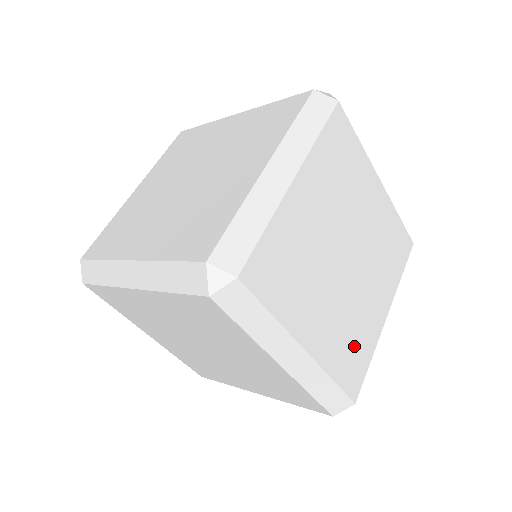
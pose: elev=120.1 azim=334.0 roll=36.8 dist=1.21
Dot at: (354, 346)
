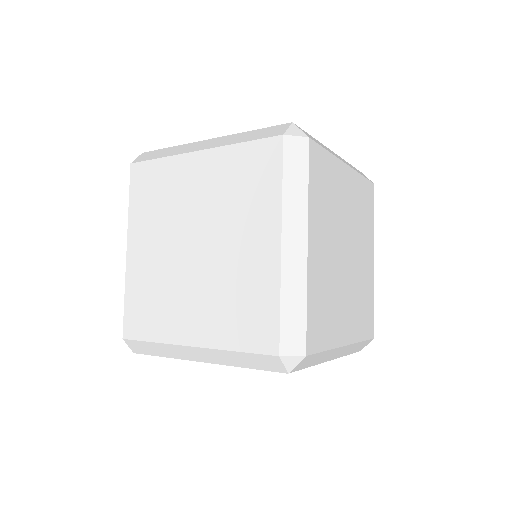
Dot at: (365, 306)
